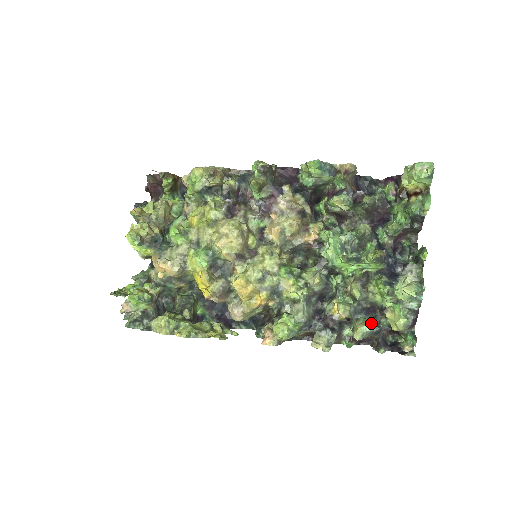
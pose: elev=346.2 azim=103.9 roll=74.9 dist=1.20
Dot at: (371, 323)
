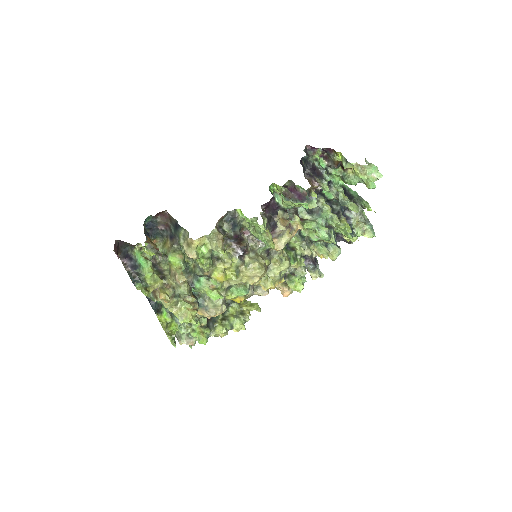
Dot at: (339, 249)
